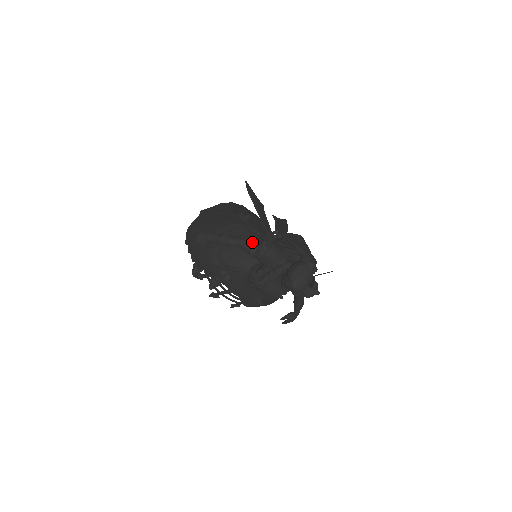
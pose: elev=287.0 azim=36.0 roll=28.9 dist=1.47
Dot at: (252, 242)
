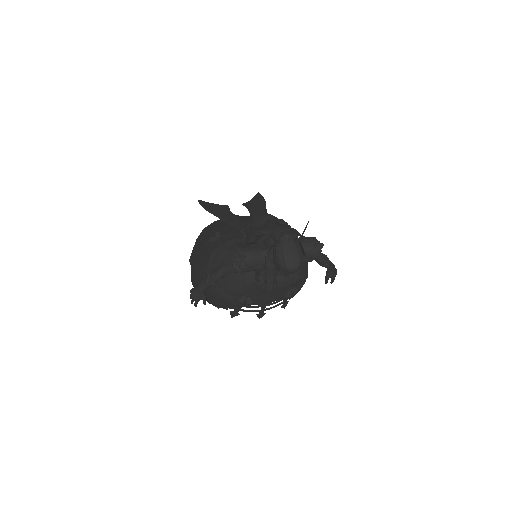
Dot at: (230, 262)
